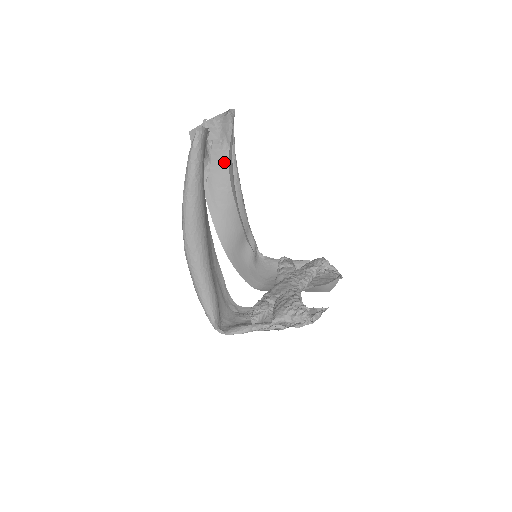
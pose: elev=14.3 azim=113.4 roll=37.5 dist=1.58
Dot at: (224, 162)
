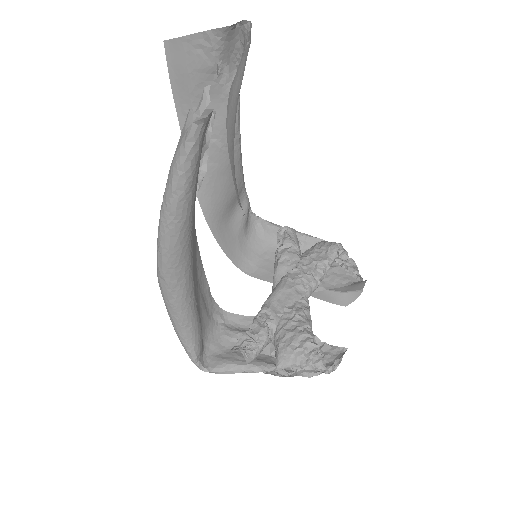
Dot at: (220, 102)
